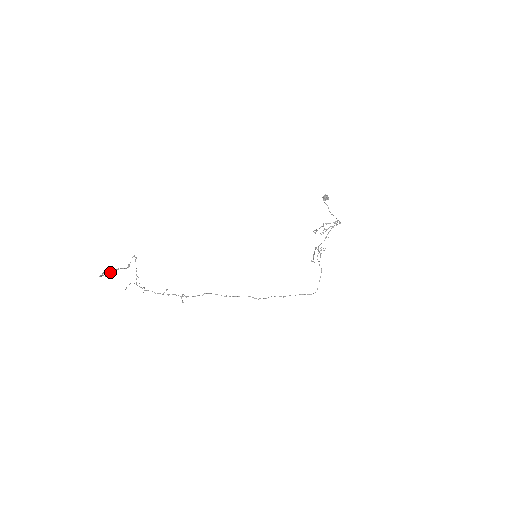
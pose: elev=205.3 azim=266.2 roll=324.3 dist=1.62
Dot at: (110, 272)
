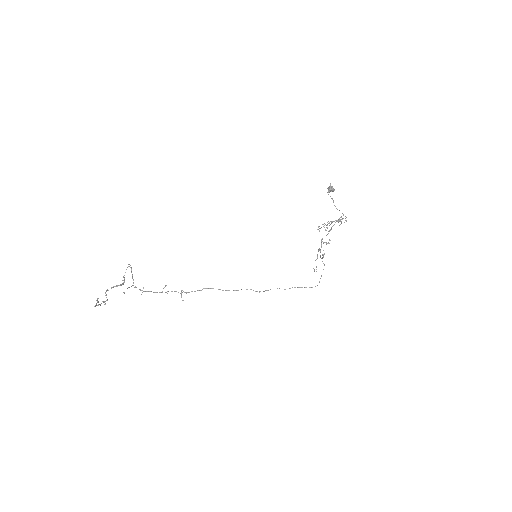
Dot at: (105, 295)
